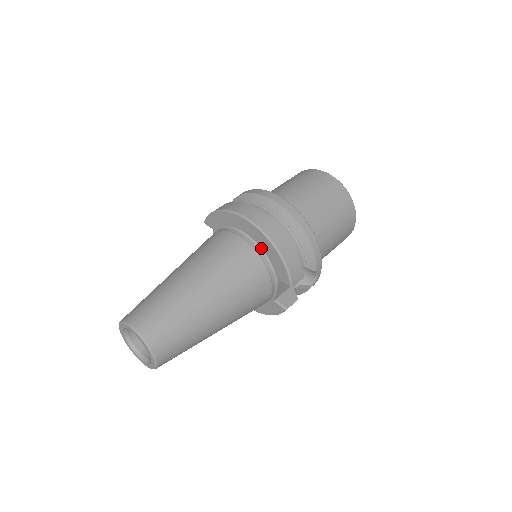
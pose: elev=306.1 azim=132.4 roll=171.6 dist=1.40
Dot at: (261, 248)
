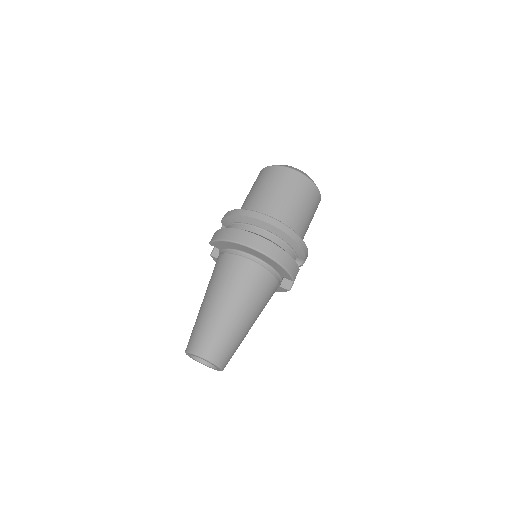
Dot at: (265, 262)
